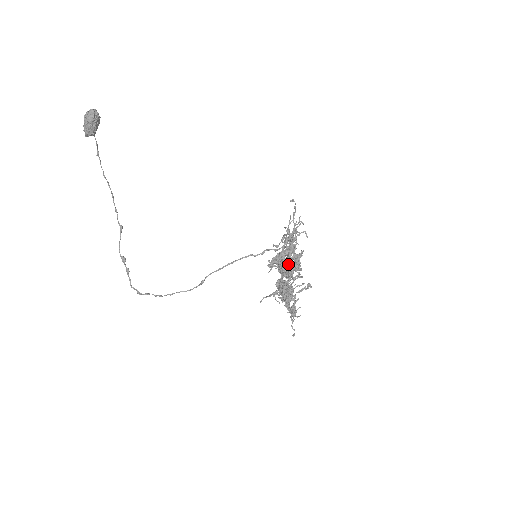
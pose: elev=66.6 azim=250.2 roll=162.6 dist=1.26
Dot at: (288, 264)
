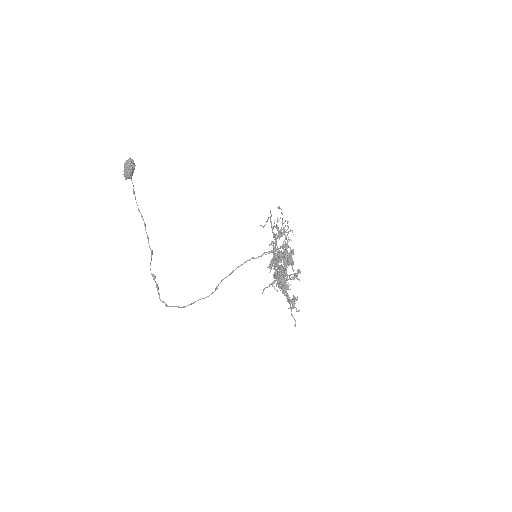
Dot at: (278, 250)
